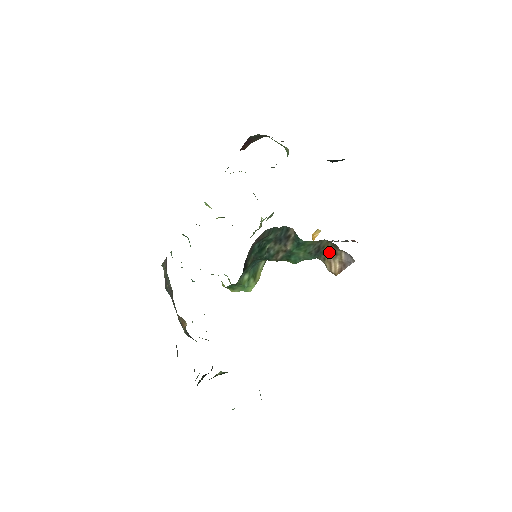
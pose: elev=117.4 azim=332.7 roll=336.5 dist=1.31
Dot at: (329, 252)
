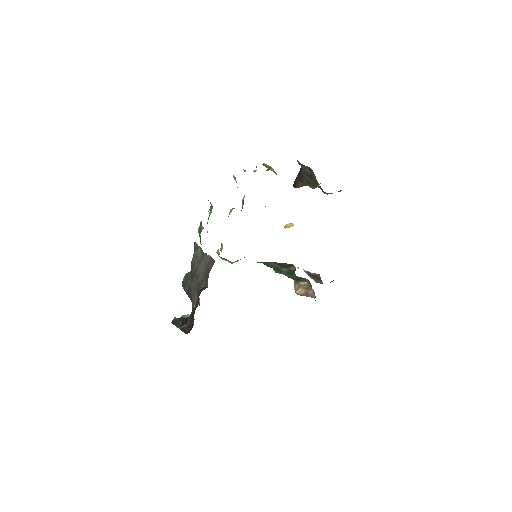
Dot at: (304, 283)
